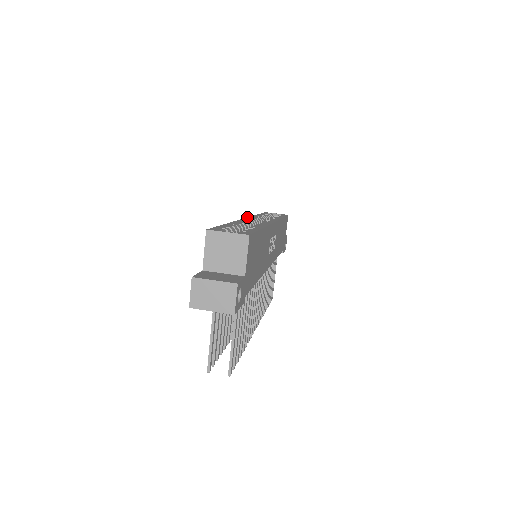
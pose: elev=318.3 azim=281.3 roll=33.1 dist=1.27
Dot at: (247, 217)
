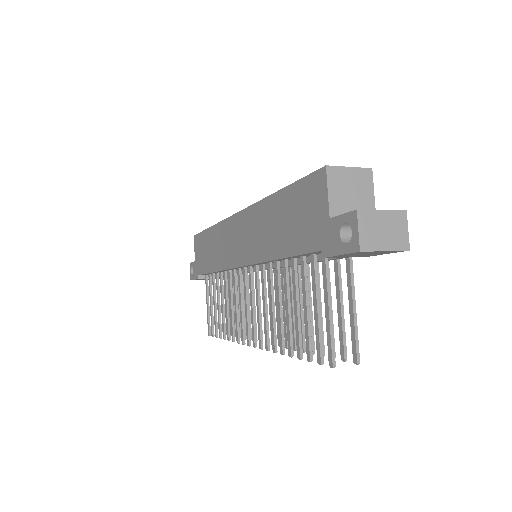
Dot at: occluded
